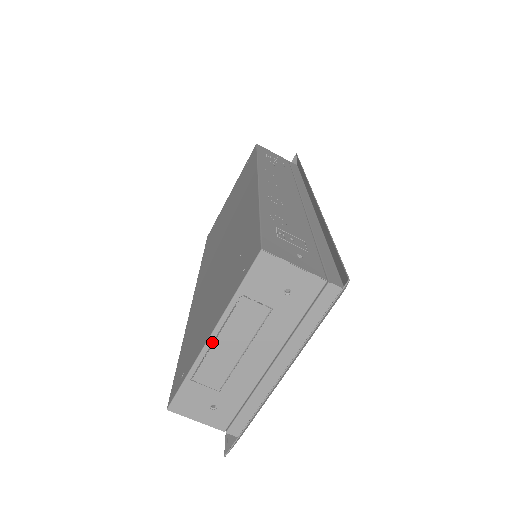
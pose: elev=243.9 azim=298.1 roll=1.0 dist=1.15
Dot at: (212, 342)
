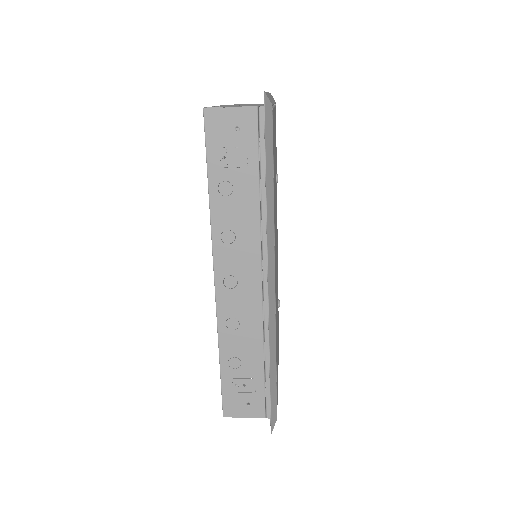
Dot at: occluded
